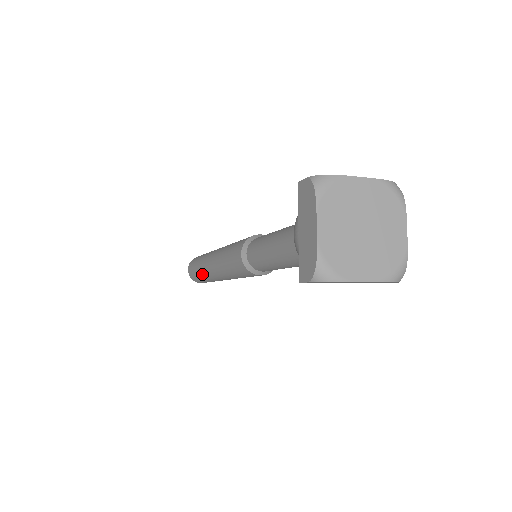
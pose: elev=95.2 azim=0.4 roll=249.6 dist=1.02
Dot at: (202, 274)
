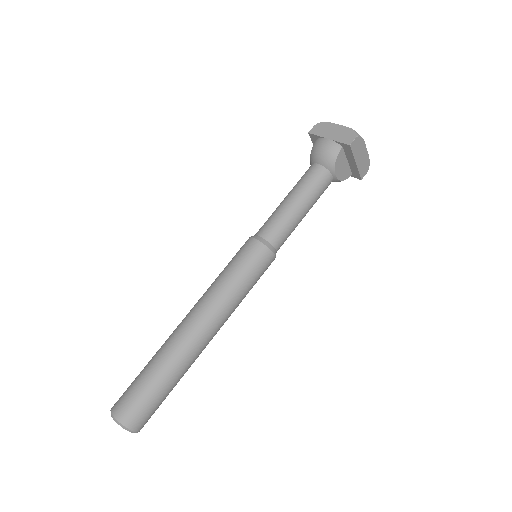
Dot at: (168, 363)
